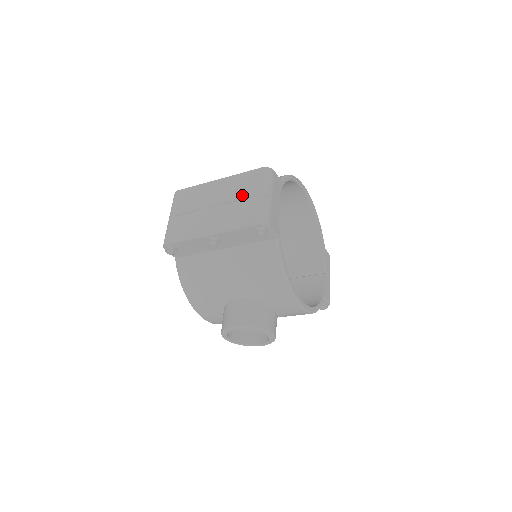
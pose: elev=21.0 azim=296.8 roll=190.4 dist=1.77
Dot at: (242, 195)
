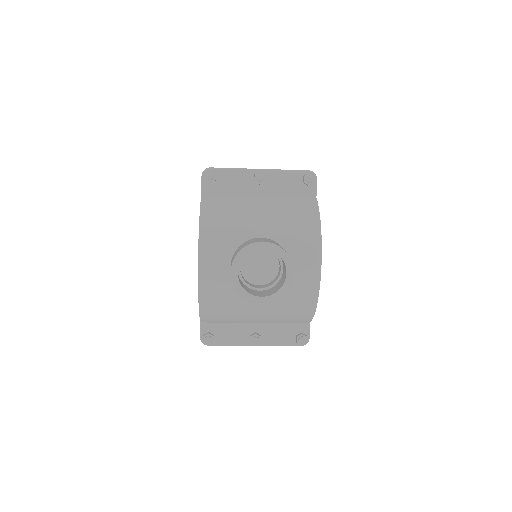
Dot at: occluded
